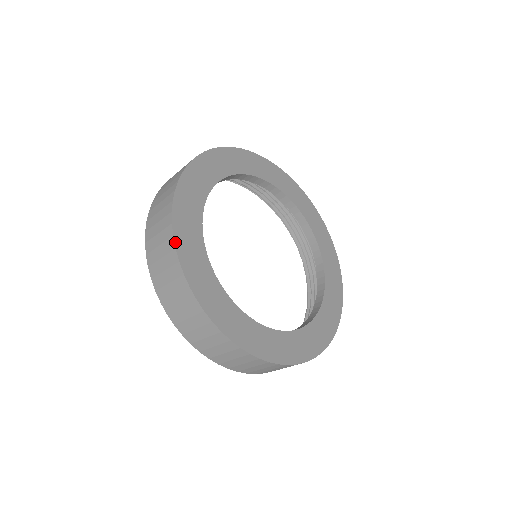
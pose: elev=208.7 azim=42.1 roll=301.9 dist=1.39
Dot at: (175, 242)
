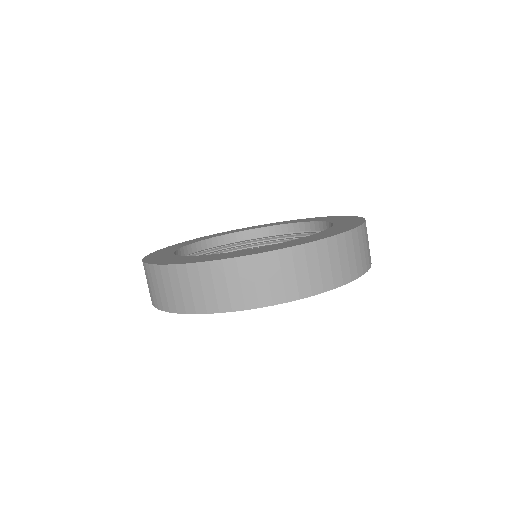
Dot at: (181, 264)
